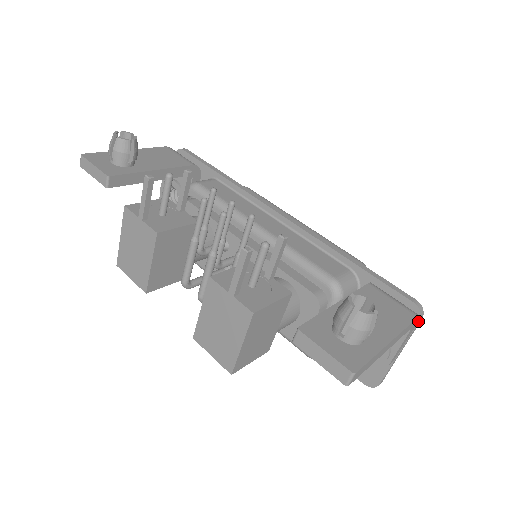
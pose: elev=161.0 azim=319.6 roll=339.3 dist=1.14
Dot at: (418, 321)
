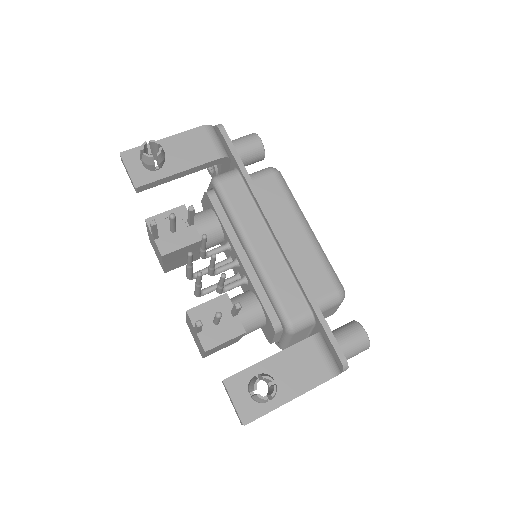
Dot at: (342, 371)
